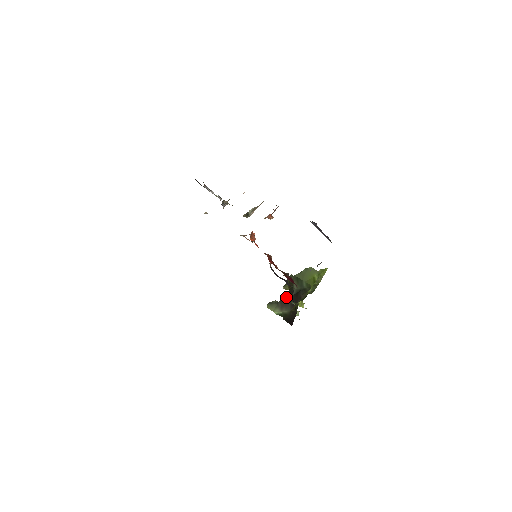
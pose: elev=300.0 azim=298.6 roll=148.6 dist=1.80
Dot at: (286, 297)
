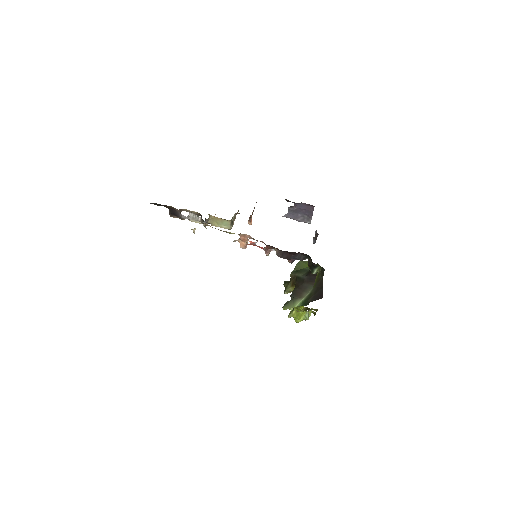
Dot at: (298, 287)
